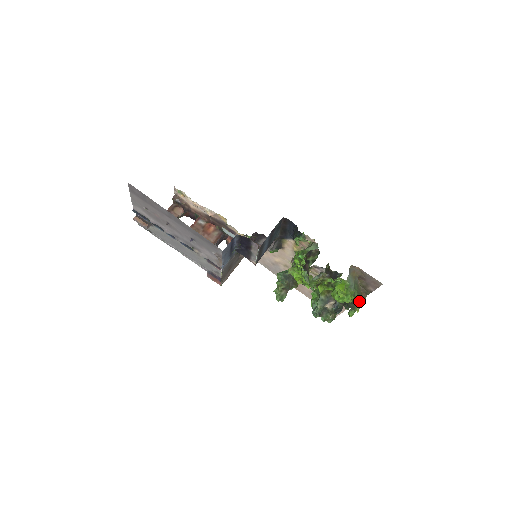
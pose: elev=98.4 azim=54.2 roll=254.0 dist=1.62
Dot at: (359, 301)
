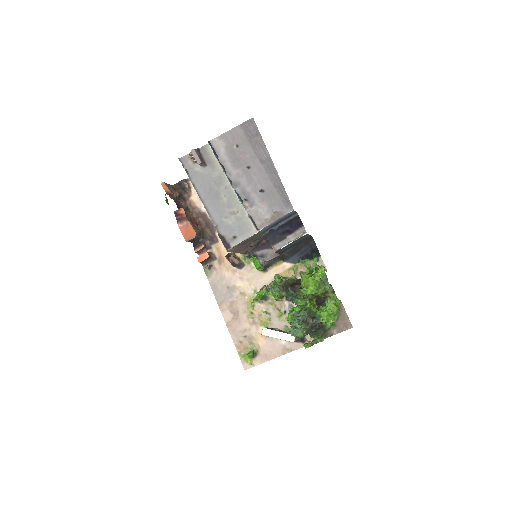
Dot at: (327, 333)
